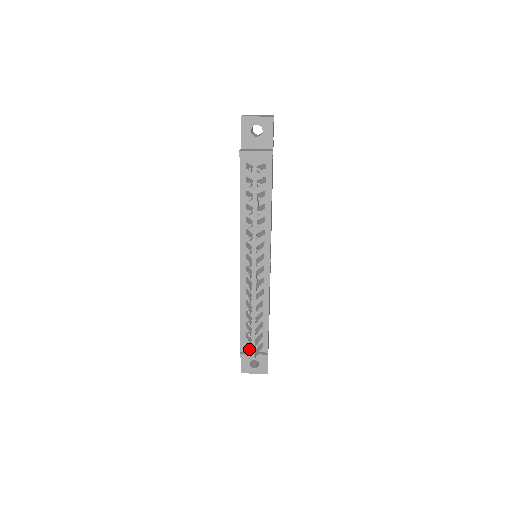
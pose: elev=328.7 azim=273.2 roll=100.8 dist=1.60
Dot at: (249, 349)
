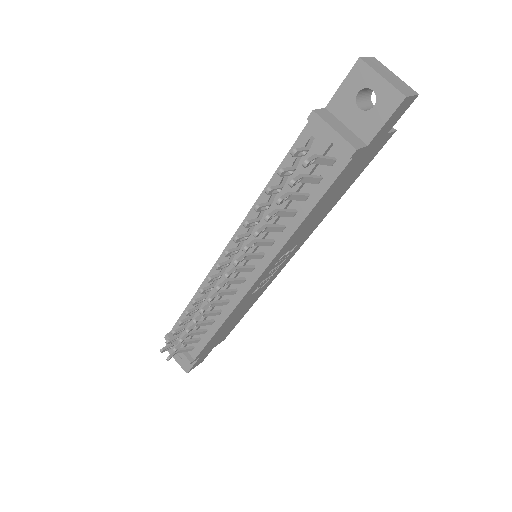
Dot at: occluded
